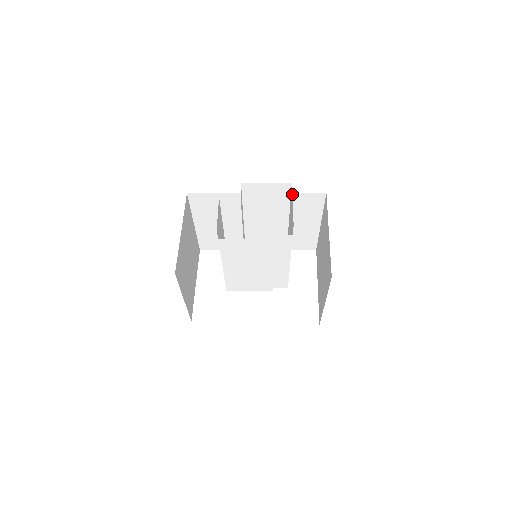
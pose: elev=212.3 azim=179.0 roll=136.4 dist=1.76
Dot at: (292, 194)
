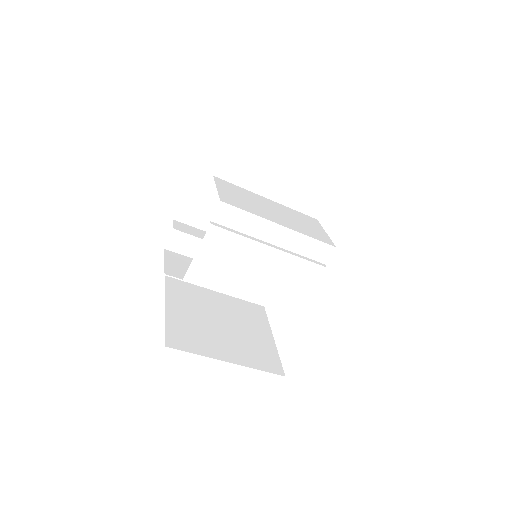
Dot at: (216, 175)
